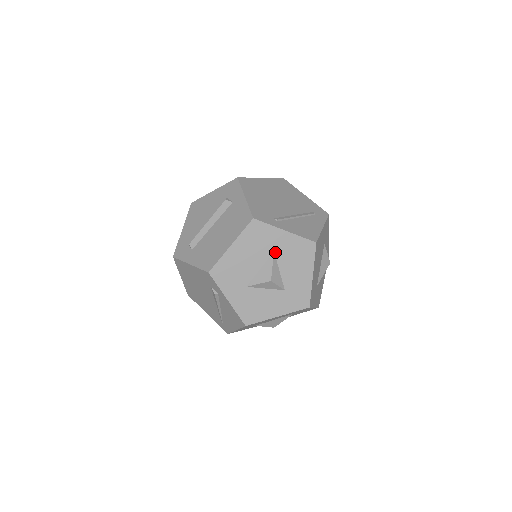
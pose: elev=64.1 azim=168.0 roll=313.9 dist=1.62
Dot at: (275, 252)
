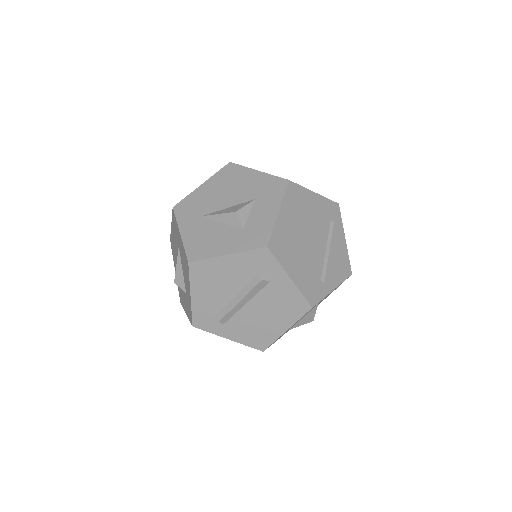
Dot at: occluded
